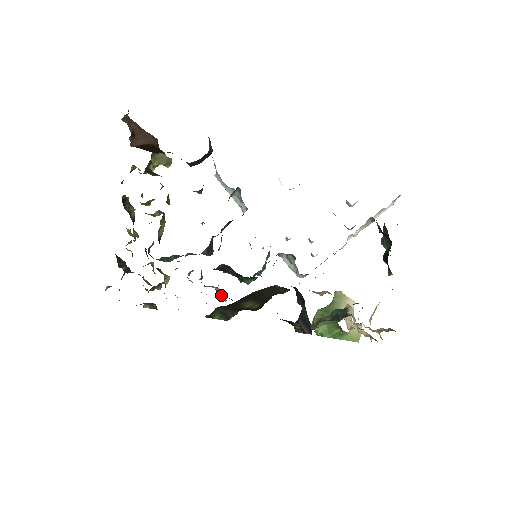
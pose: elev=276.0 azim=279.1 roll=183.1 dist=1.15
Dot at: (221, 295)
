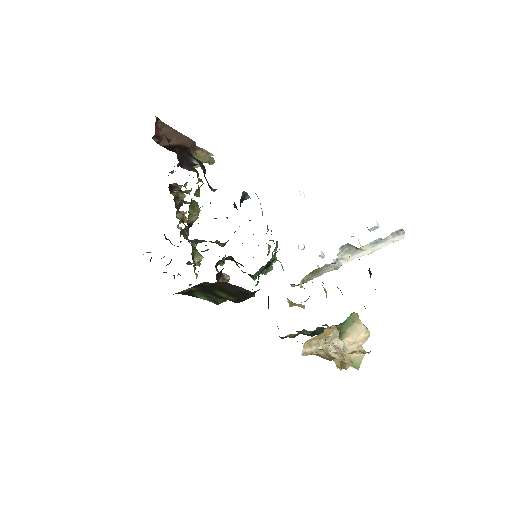
Dot at: occluded
